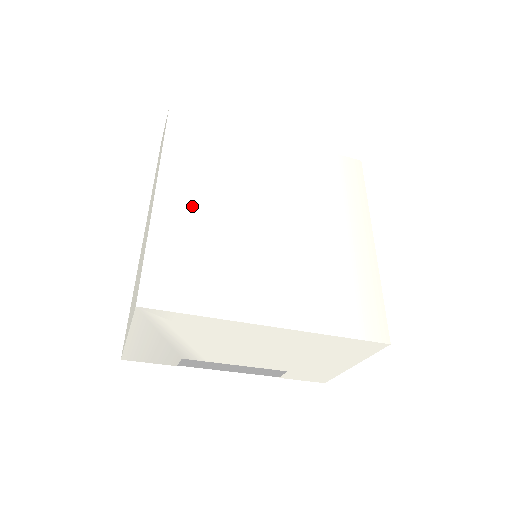
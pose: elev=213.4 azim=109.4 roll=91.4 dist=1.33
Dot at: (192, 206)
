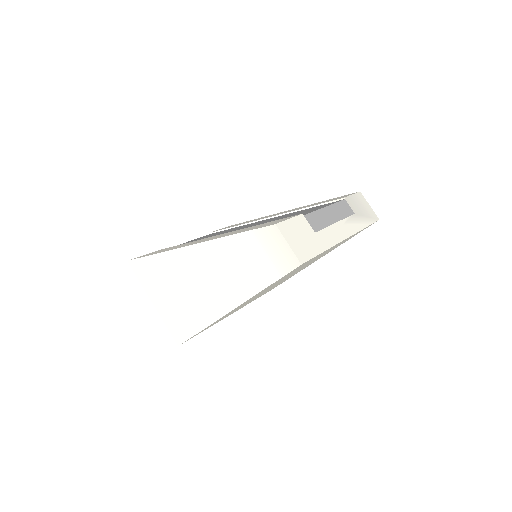
Dot at: occluded
